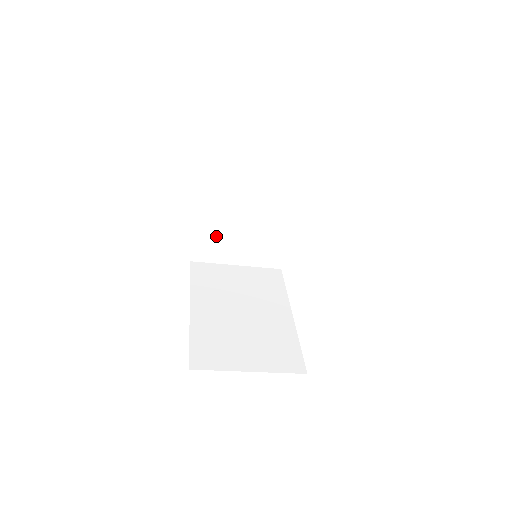
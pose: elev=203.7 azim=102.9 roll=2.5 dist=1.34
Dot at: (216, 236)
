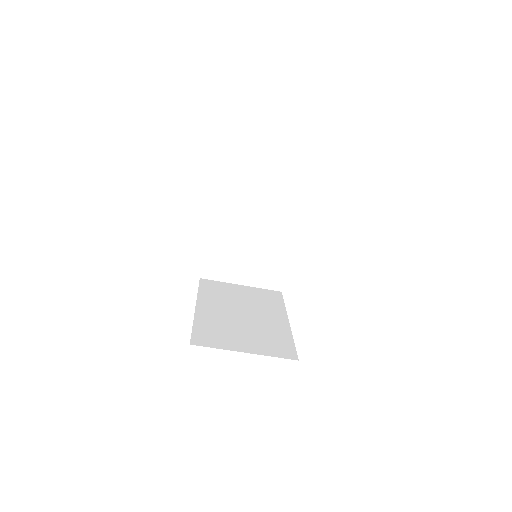
Dot at: (224, 254)
